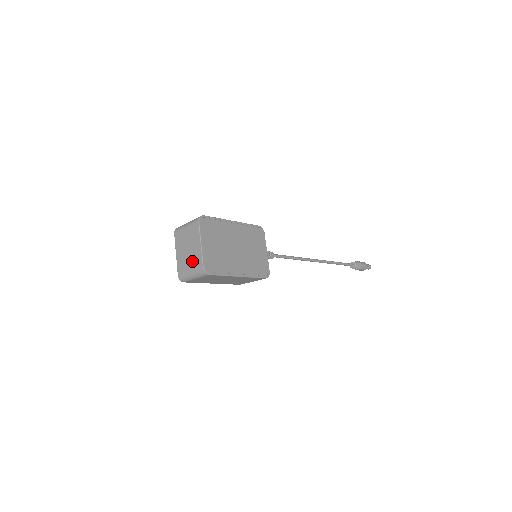
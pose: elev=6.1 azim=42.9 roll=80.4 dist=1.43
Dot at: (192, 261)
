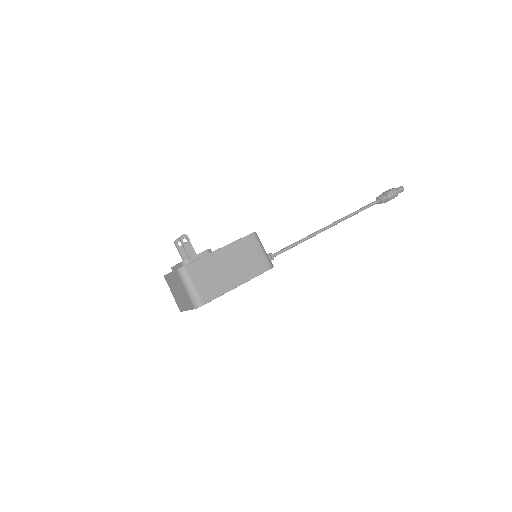
Dot at: (176, 298)
